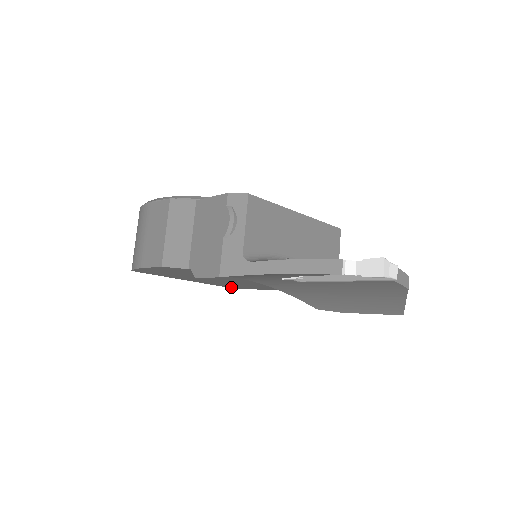
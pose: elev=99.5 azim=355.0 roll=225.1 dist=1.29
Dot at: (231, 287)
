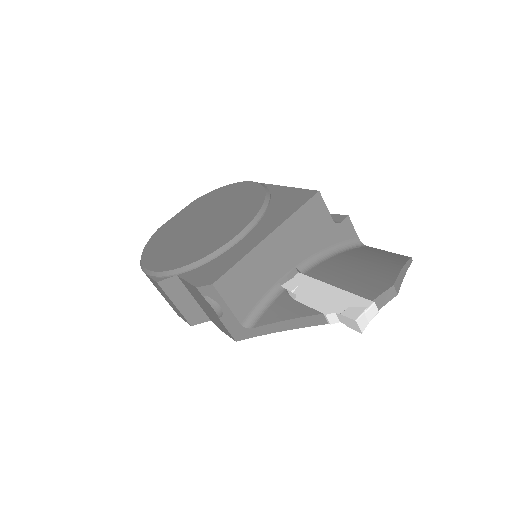
Dot at: occluded
